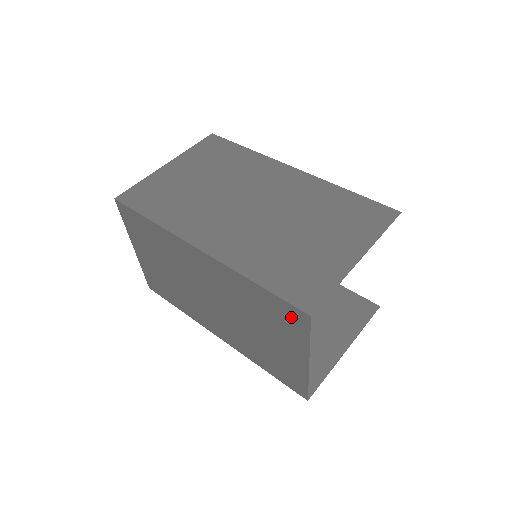
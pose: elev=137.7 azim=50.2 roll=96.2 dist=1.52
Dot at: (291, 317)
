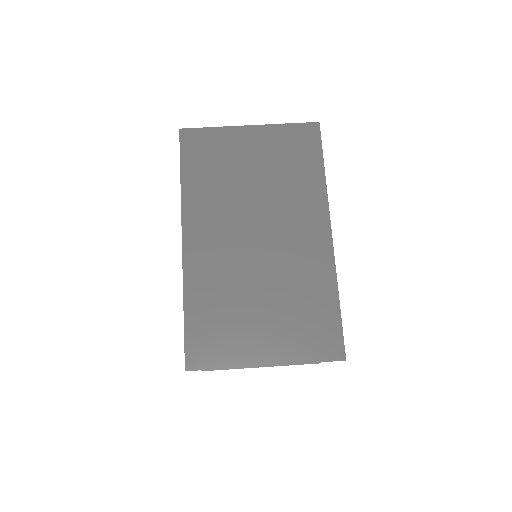
Dot at: occluded
